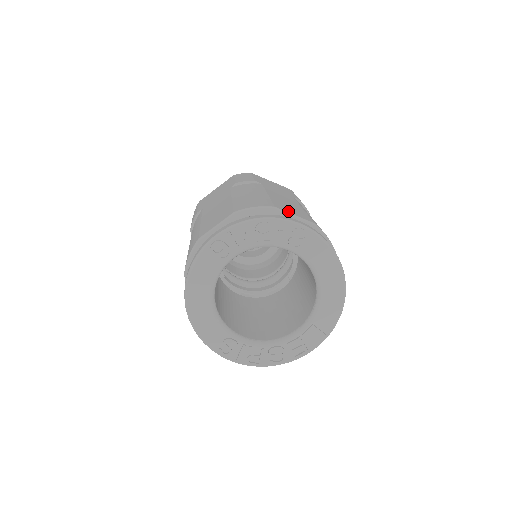
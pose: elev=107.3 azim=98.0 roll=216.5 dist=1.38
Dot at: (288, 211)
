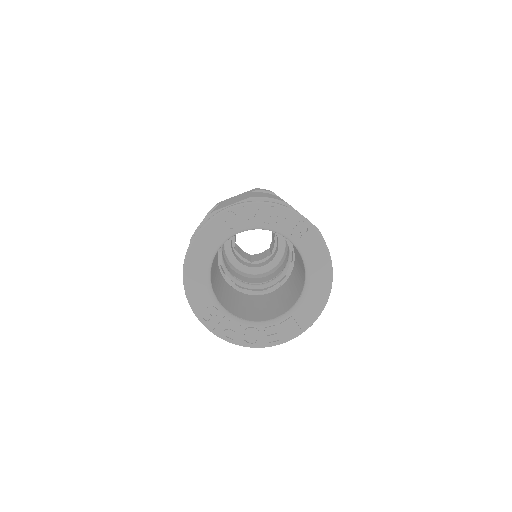
Dot at: occluded
